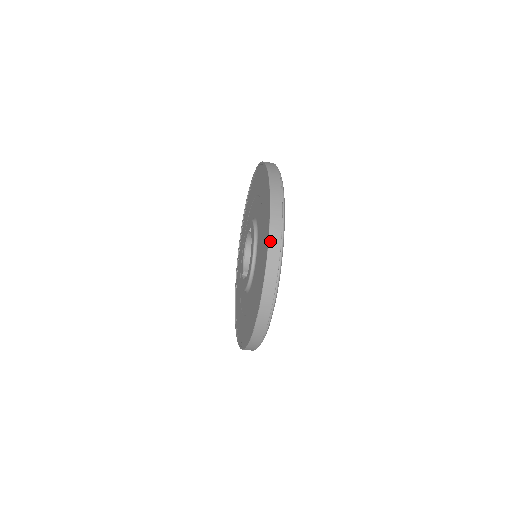
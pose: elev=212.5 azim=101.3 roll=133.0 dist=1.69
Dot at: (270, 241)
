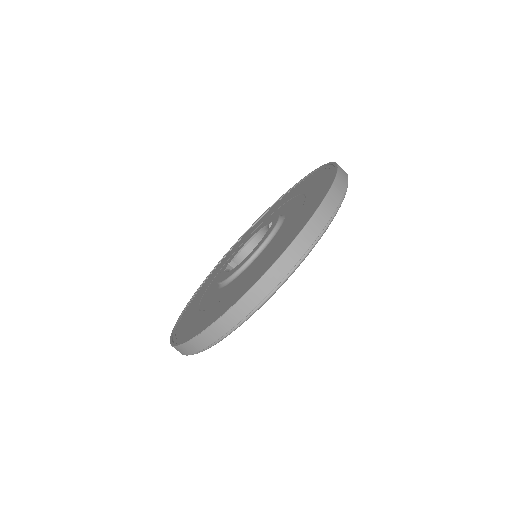
Dot at: (278, 262)
